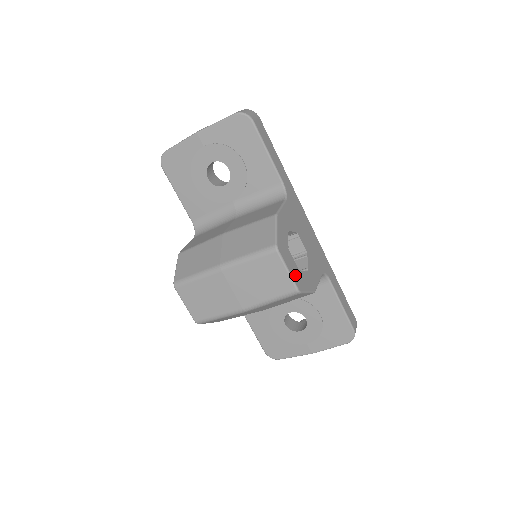
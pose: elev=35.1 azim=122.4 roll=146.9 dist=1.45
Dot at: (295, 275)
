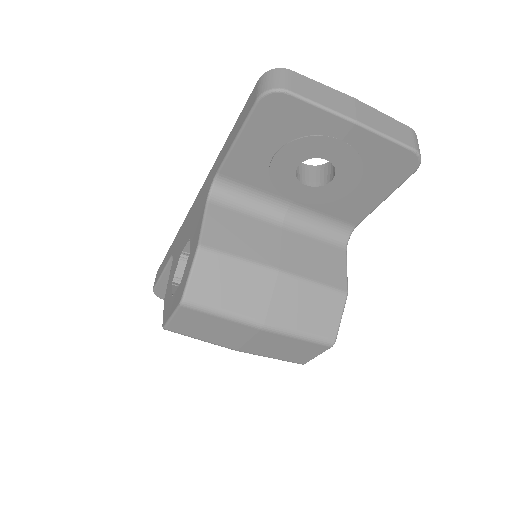
Dot at: occluded
